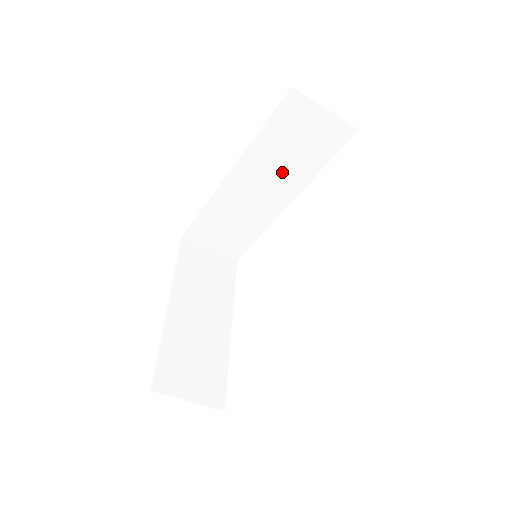
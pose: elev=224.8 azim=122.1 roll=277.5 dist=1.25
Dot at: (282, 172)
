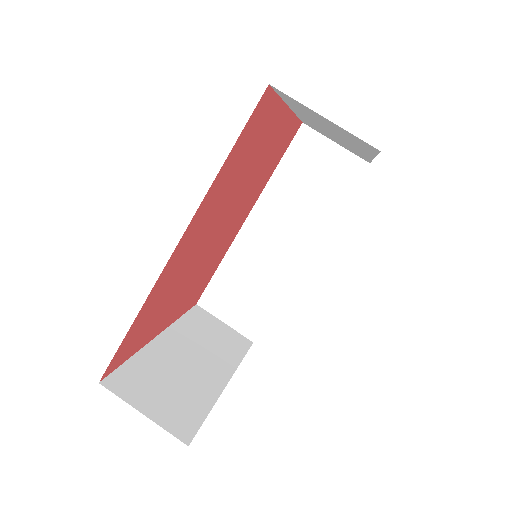
Dot at: (298, 216)
